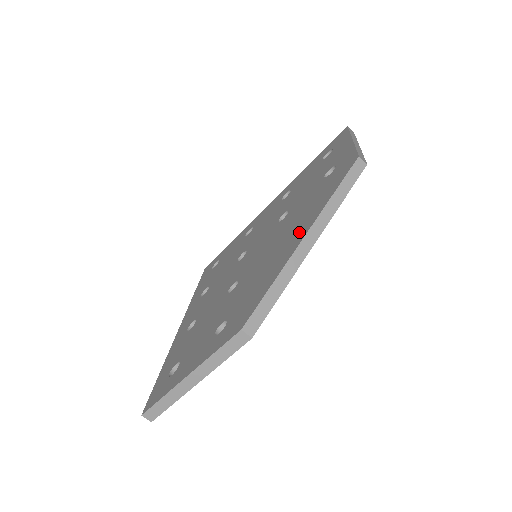
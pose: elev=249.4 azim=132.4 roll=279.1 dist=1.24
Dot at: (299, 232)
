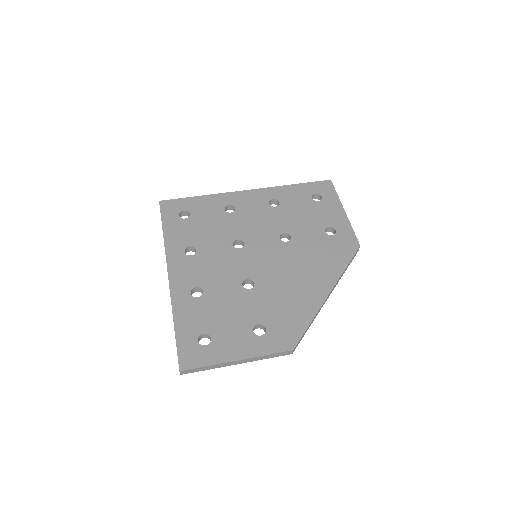
Dot at: (321, 283)
